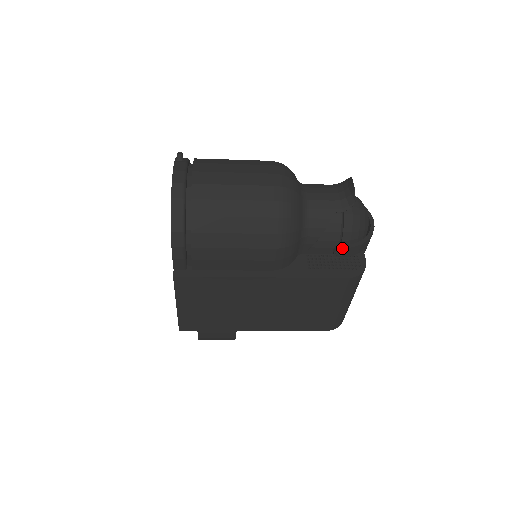
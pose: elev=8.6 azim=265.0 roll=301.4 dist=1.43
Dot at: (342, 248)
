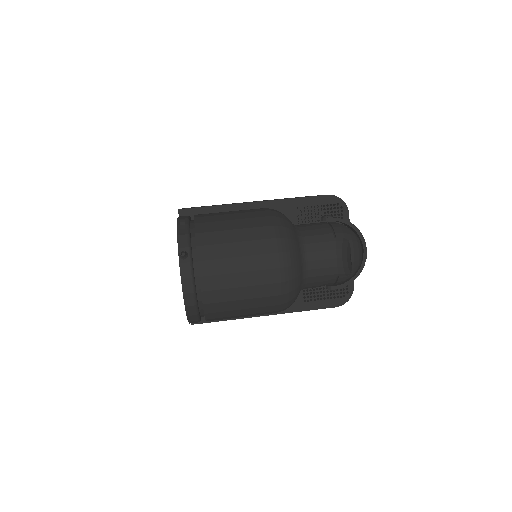
Dot at: (334, 289)
